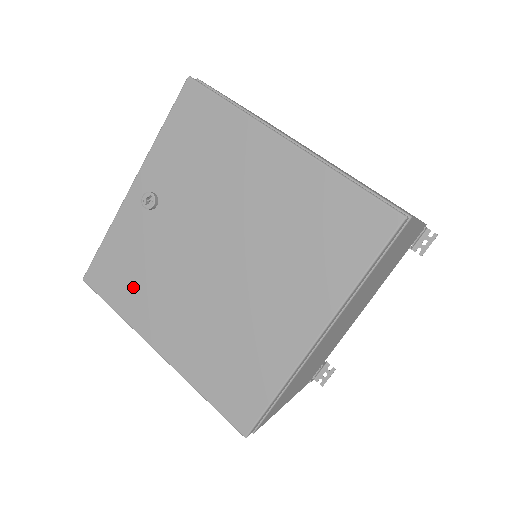
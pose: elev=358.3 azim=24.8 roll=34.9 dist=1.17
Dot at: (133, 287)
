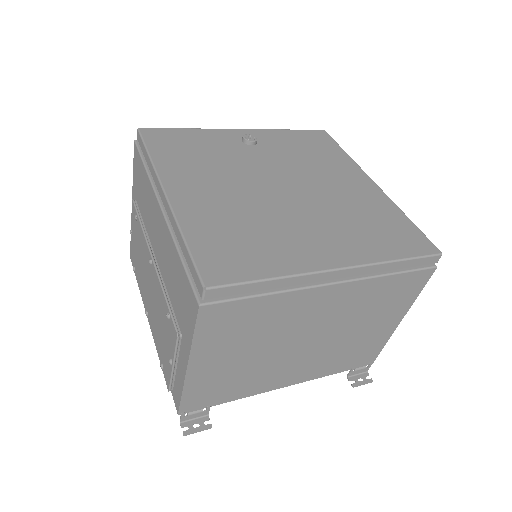
Dot at: (185, 157)
